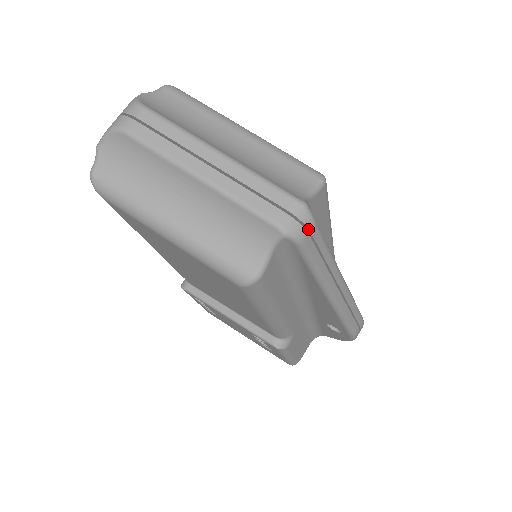
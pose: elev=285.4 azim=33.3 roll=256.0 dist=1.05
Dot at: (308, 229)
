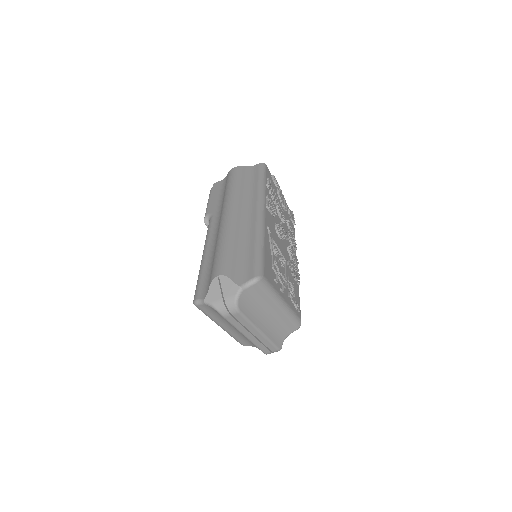
Dot at: occluded
